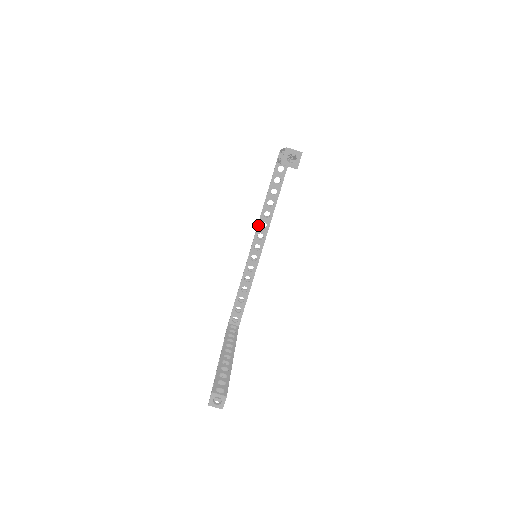
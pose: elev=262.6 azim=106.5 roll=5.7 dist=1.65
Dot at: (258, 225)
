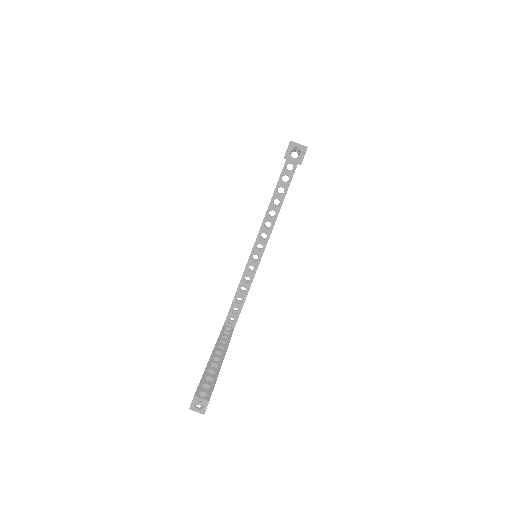
Dot at: (262, 224)
